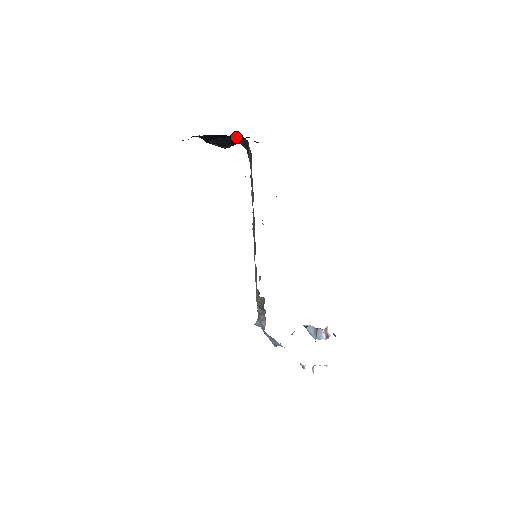
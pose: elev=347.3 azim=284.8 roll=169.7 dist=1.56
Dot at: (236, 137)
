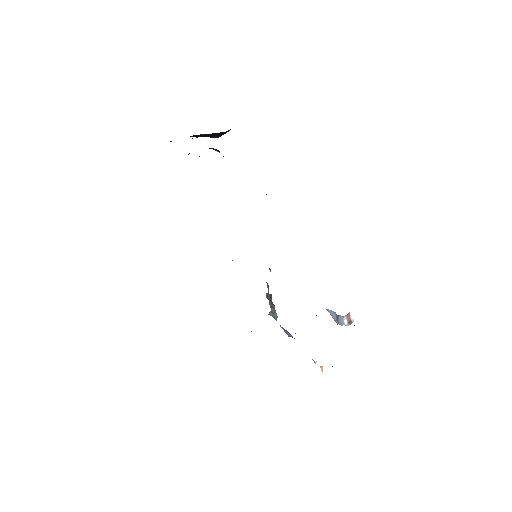
Dot at: occluded
